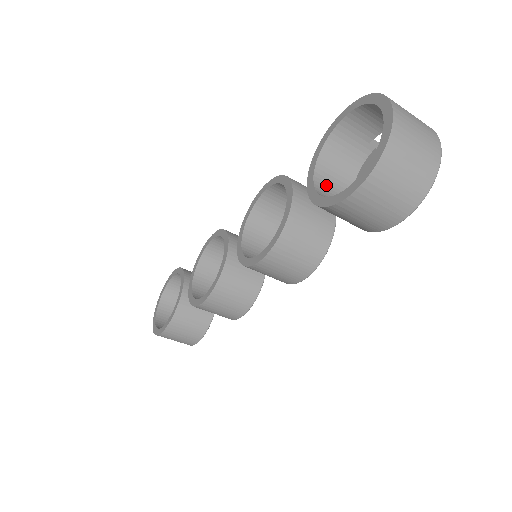
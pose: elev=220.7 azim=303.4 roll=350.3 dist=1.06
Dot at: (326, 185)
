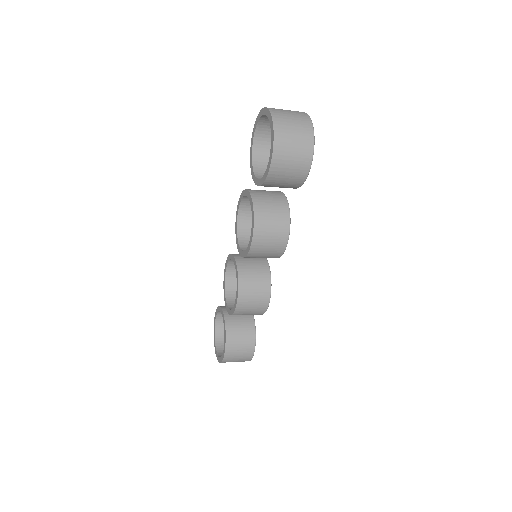
Dot at: occluded
